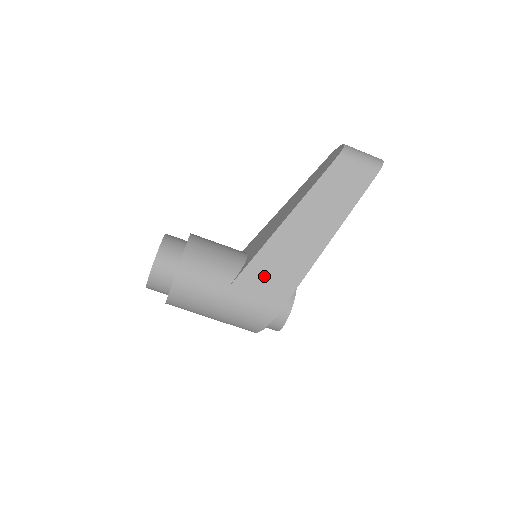
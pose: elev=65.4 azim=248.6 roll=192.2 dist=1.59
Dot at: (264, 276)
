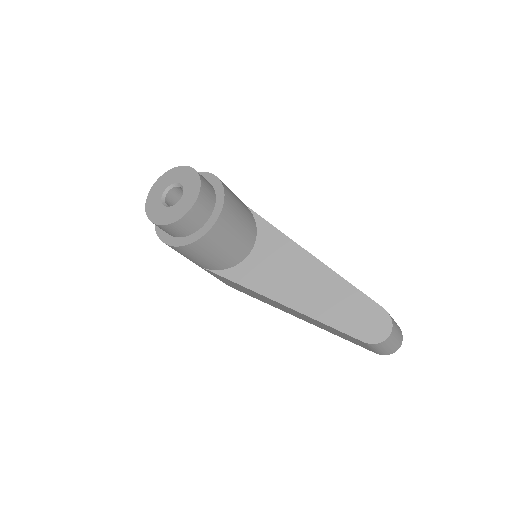
Dot at: (235, 285)
